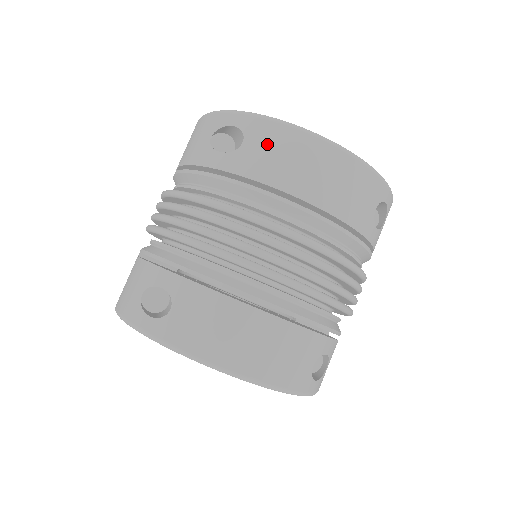
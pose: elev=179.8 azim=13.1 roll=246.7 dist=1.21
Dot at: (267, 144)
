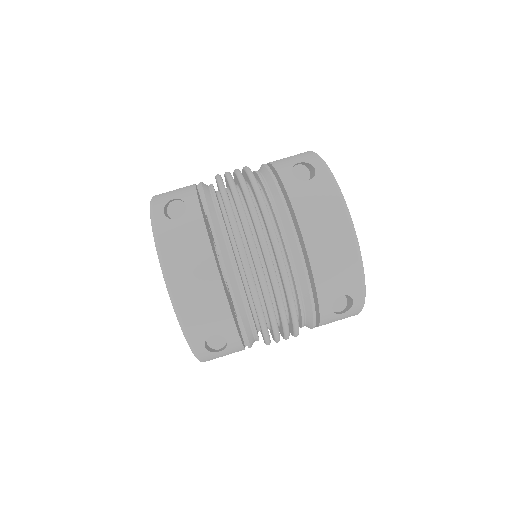
Dot at: (319, 194)
